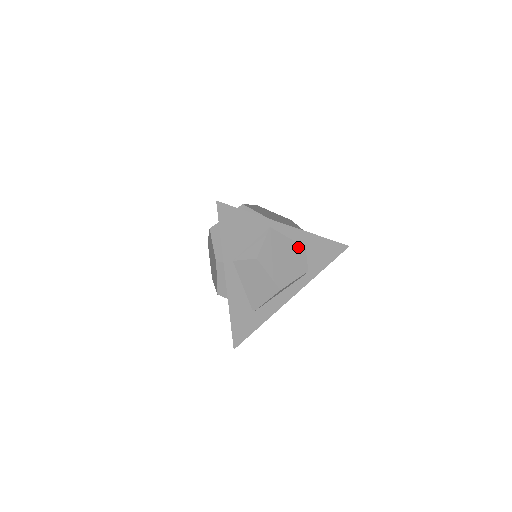
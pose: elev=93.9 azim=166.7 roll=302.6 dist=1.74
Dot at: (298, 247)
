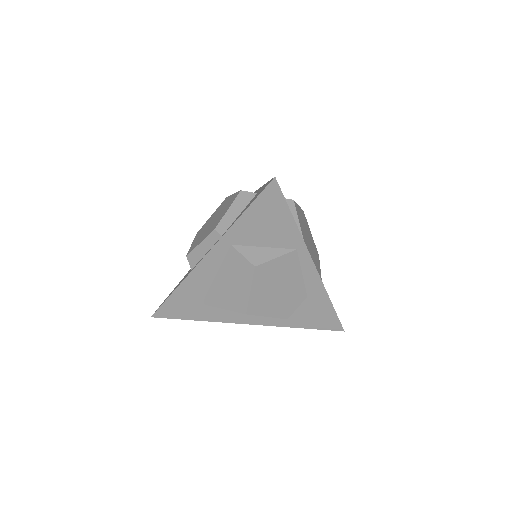
Dot at: (302, 290)
